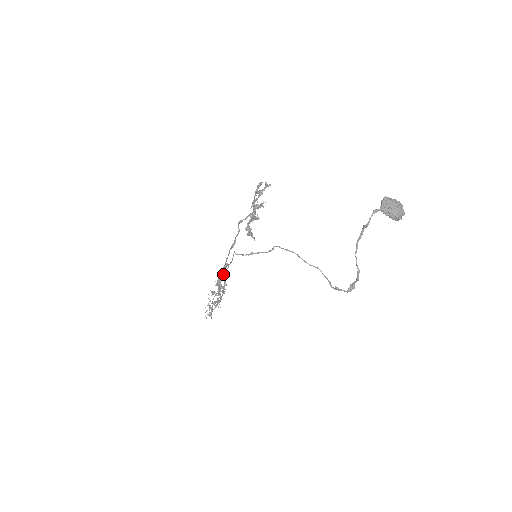
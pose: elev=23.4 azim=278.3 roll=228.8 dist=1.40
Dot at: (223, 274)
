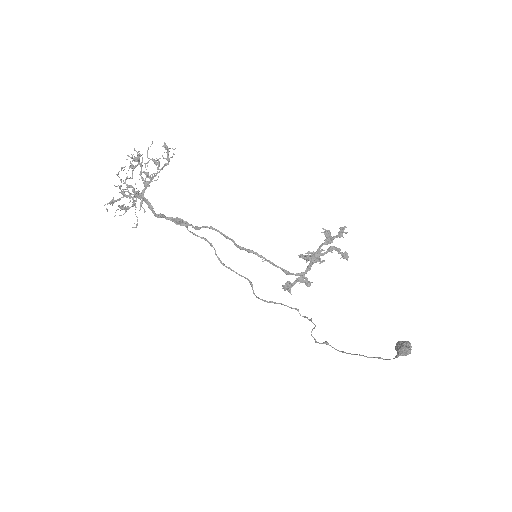
Dot at: occluded
